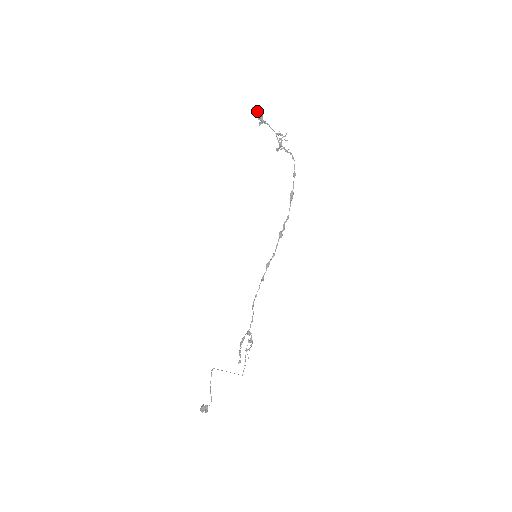
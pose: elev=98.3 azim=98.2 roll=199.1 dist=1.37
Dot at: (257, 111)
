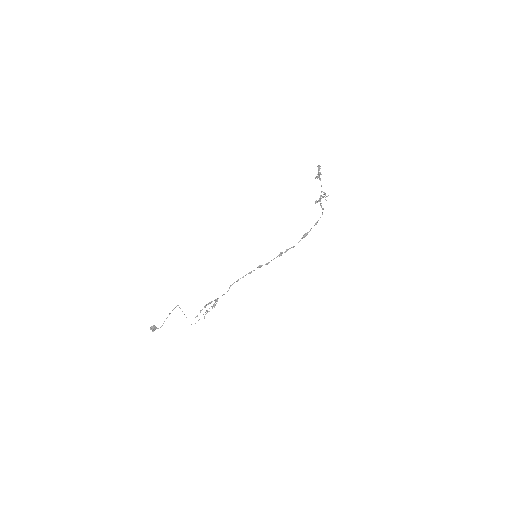
Dot at: occluded
